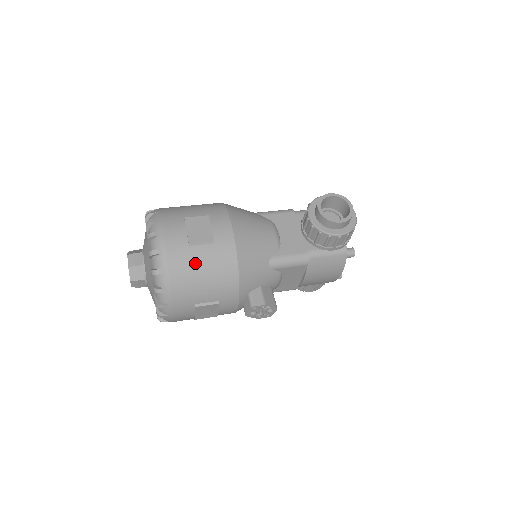
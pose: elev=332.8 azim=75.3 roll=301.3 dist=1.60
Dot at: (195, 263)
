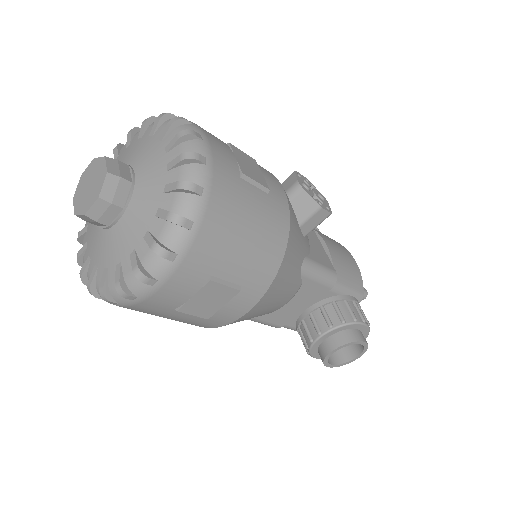
Dot at: occluded
